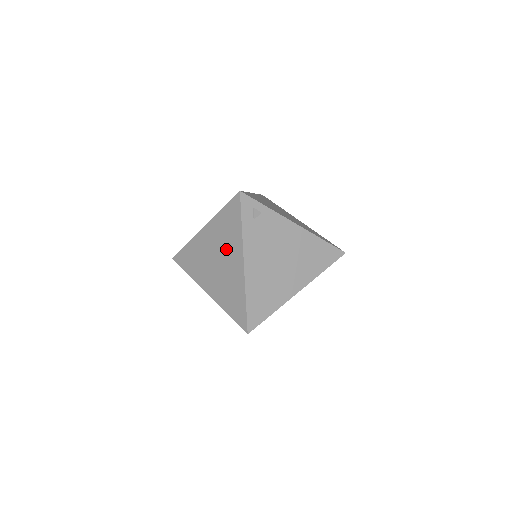
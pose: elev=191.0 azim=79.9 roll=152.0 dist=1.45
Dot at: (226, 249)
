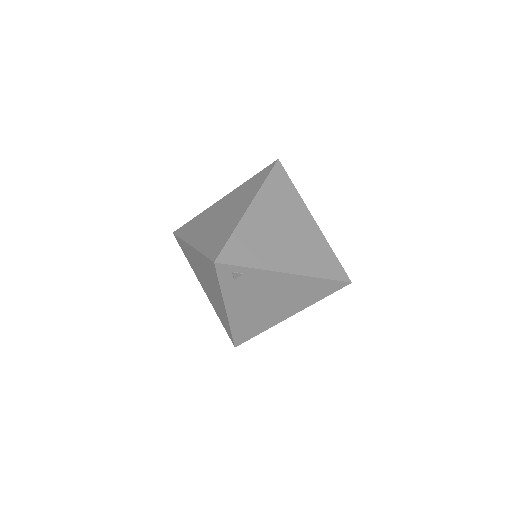
Dot at: (211, 284)
